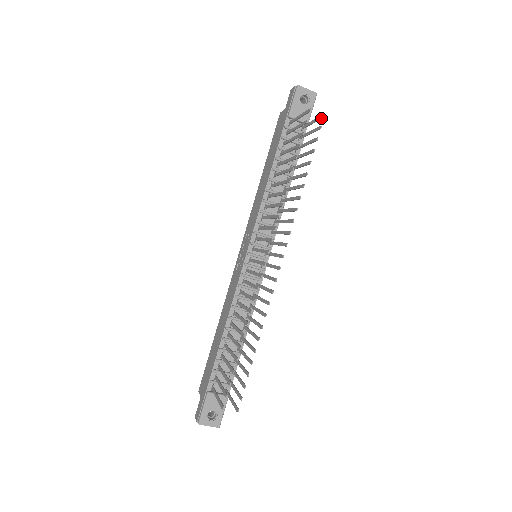
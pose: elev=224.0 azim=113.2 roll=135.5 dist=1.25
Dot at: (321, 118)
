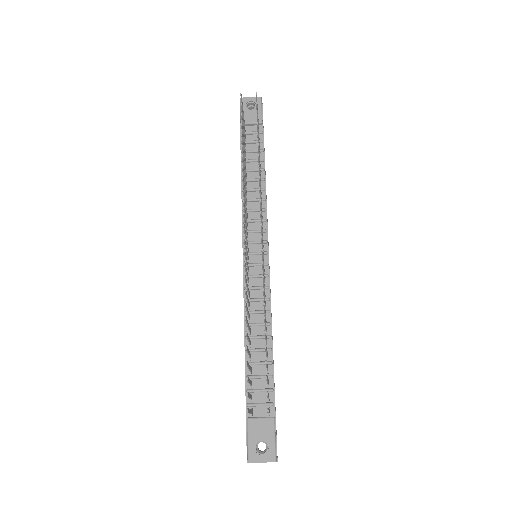
Dot at: (256, 98)
